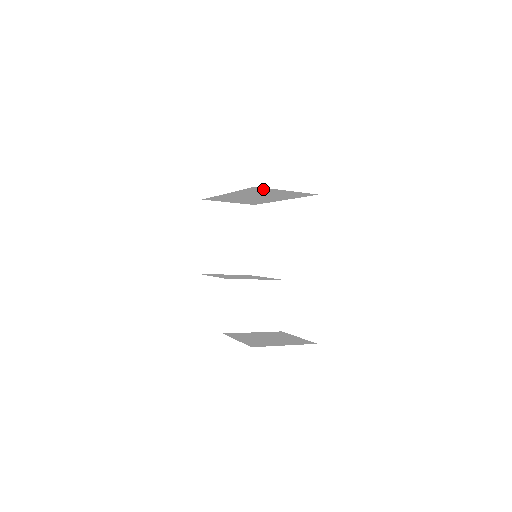
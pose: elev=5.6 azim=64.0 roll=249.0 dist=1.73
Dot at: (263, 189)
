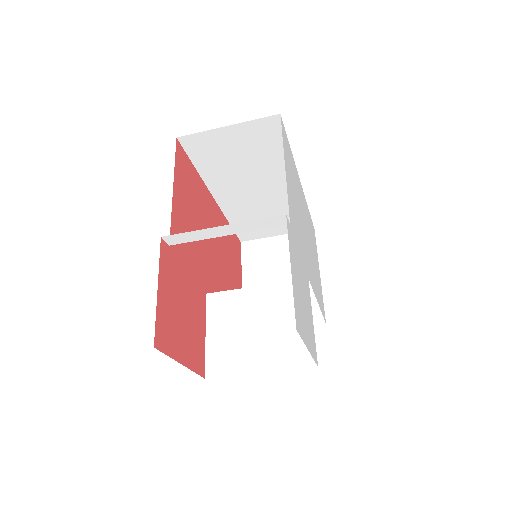
Dot at: (202, 143)
